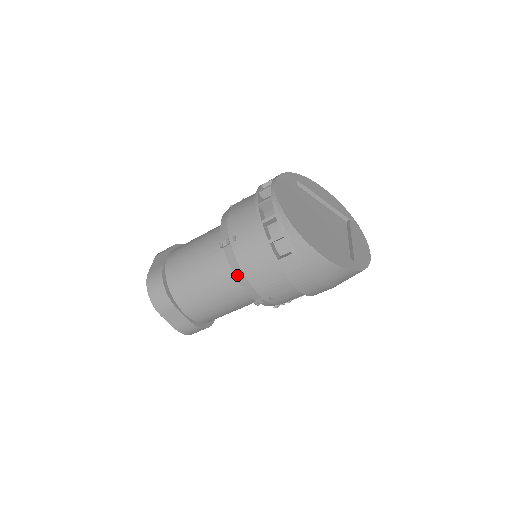
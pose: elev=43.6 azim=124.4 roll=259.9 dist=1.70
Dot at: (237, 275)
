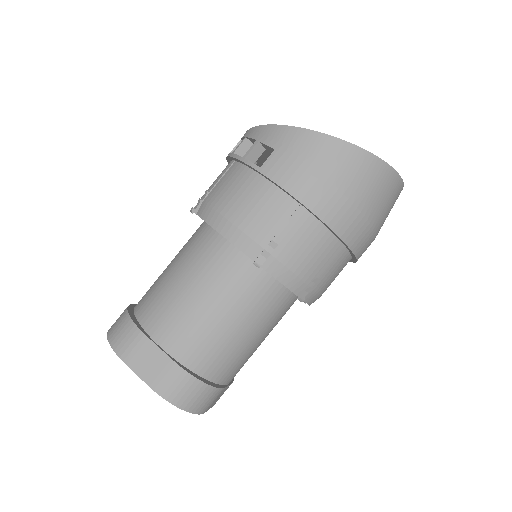
Dot at: (217, 226)
